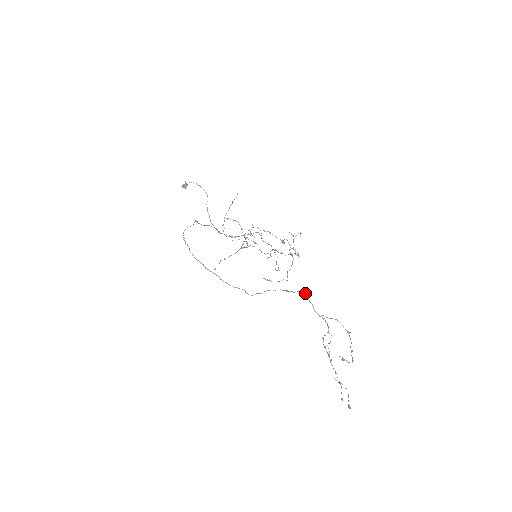
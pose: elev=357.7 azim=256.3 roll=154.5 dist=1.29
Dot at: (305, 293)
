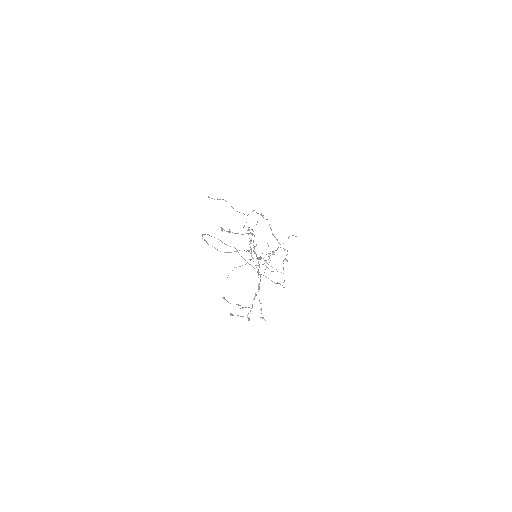
Dot at: (256, 244)
